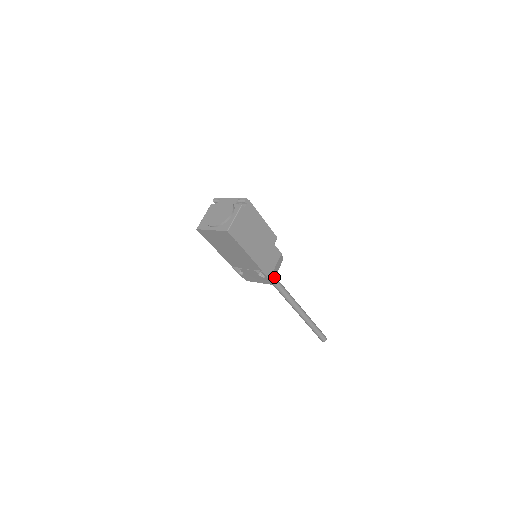
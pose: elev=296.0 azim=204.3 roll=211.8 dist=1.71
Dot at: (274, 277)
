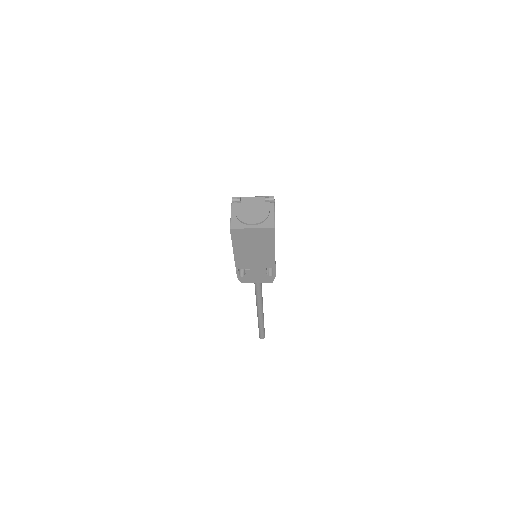
Dot at: occluded
